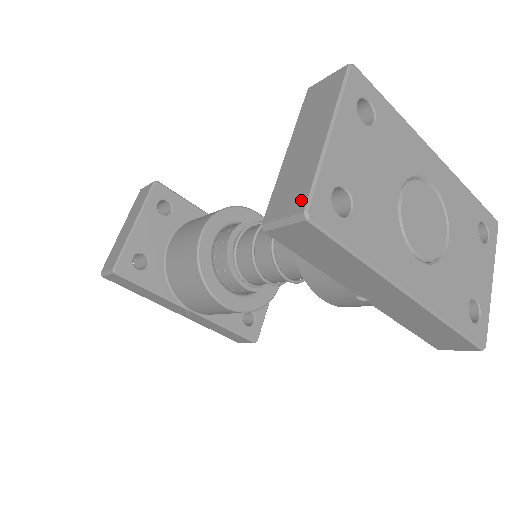
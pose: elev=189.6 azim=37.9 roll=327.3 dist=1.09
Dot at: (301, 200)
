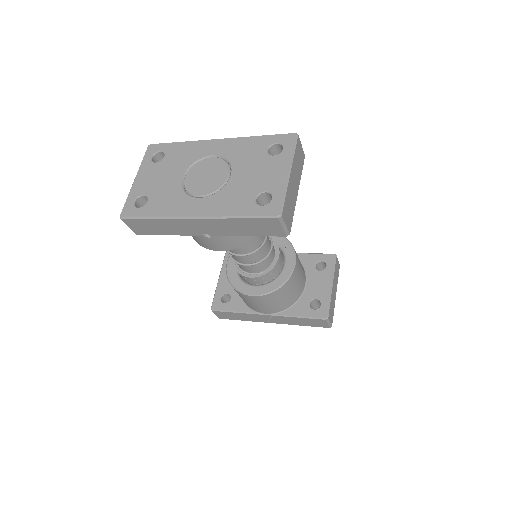
Dot at: occluded
